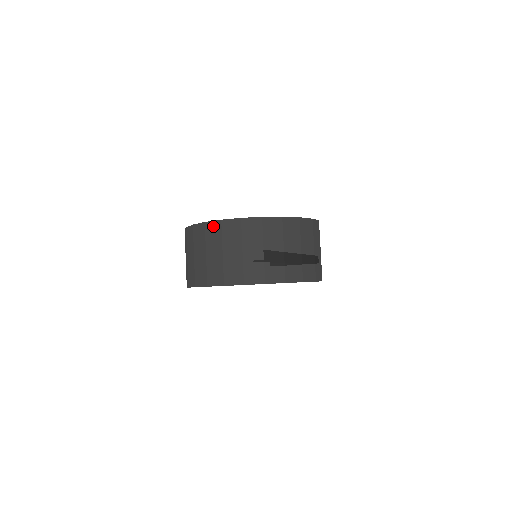
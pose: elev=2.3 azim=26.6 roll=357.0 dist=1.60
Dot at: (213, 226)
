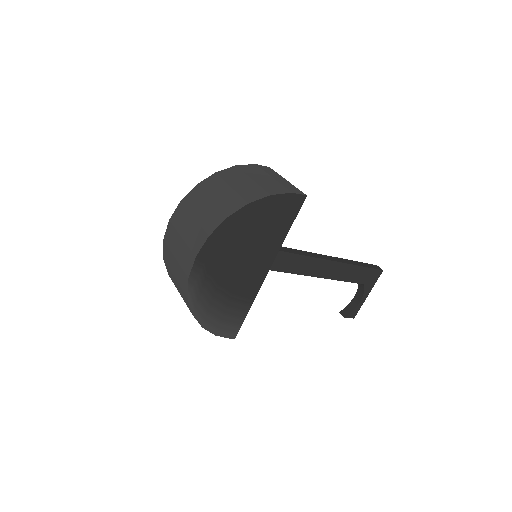
Dot at: (168, 232)
